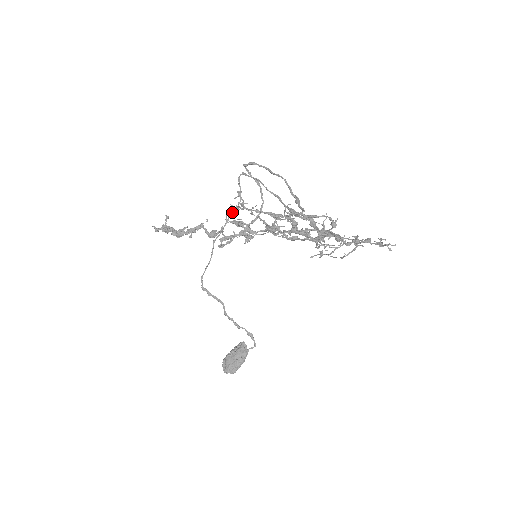
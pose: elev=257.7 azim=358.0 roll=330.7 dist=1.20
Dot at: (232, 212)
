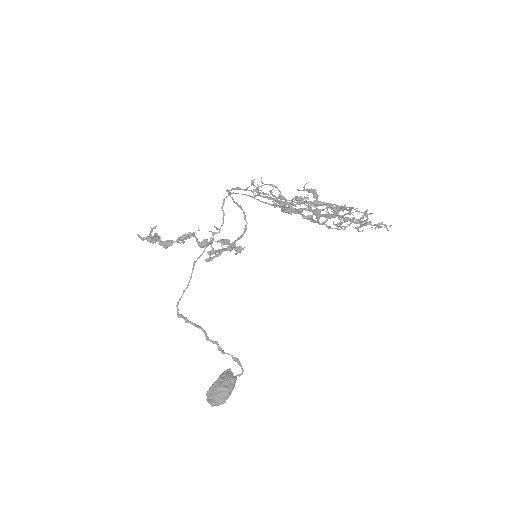
Dot at: (214, 233)
